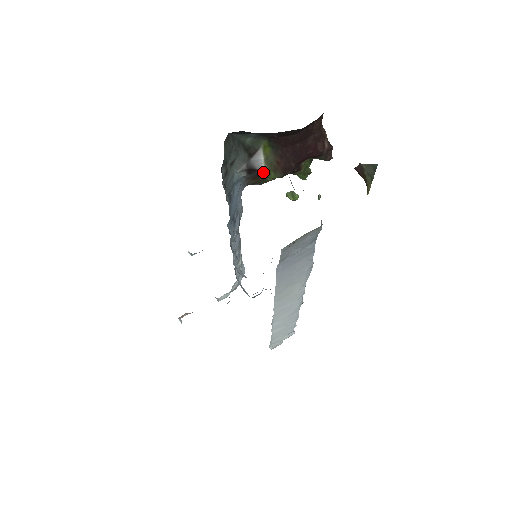
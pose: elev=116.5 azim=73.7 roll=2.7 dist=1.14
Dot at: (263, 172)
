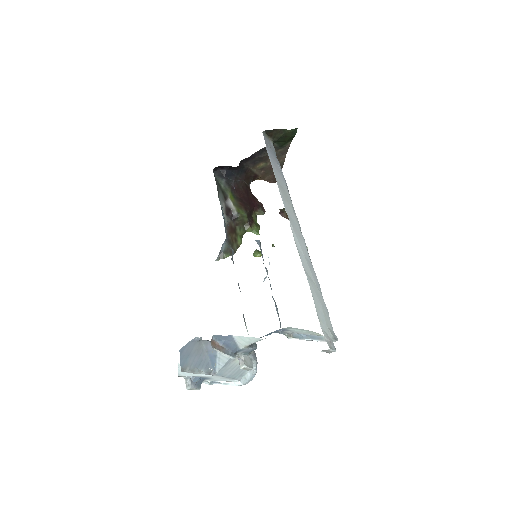
Dot at: (235, 210)
